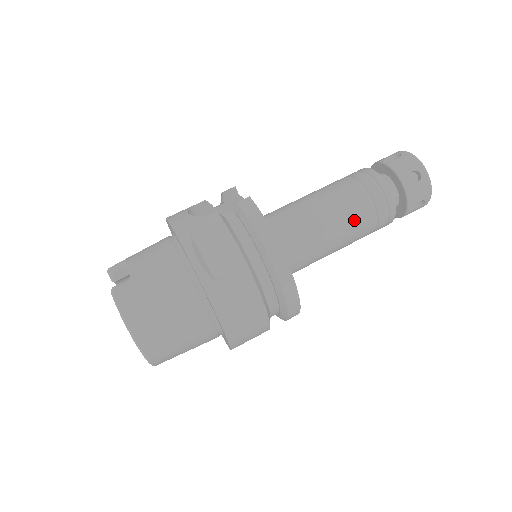
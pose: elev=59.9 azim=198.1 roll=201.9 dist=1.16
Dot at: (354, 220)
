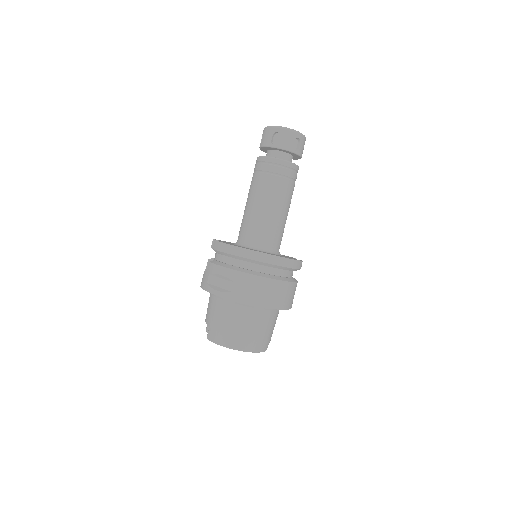
Dot at: (271, 191)
